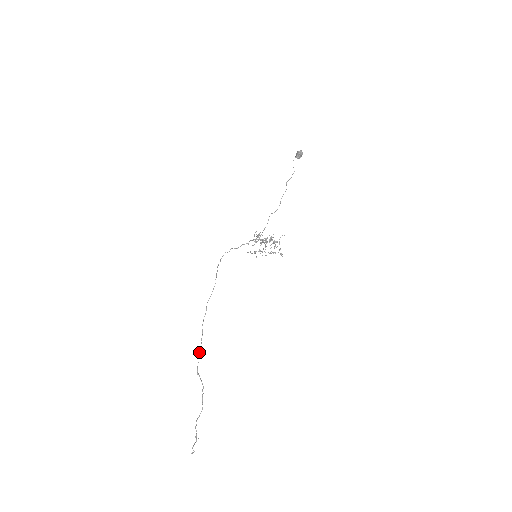
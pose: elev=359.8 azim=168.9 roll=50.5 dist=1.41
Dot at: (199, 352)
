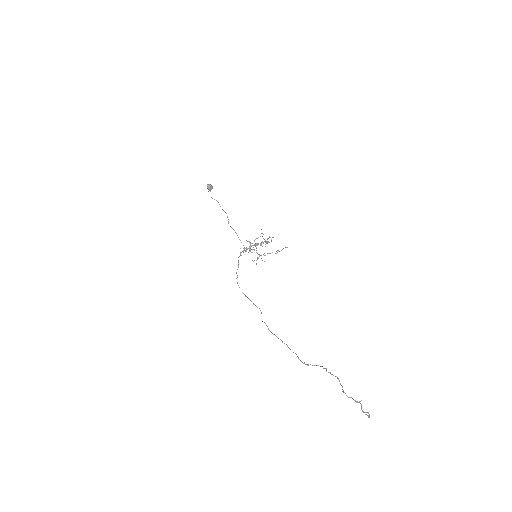
Dot at: occluded
